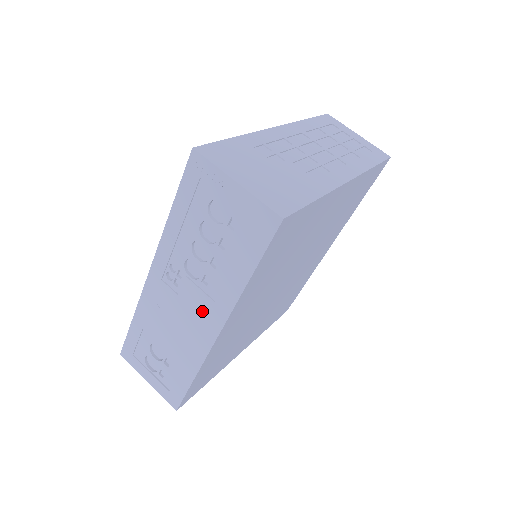
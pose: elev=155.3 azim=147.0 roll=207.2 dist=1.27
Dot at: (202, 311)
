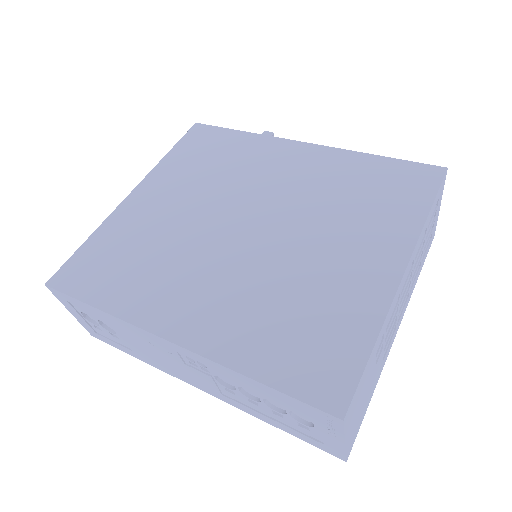
Dot at: (201, 382)
